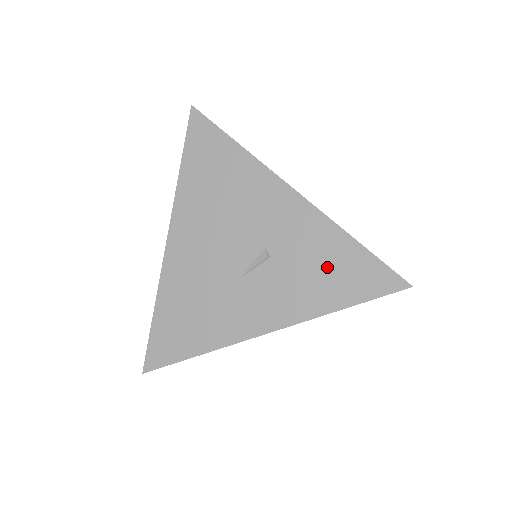
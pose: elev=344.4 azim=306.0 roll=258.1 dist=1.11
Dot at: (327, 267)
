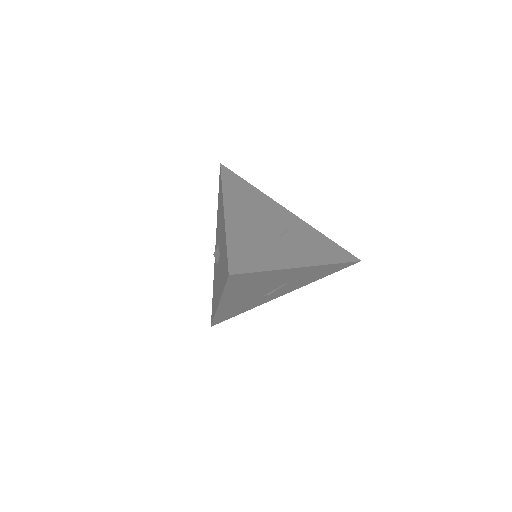
Dot at: (321, 245)
